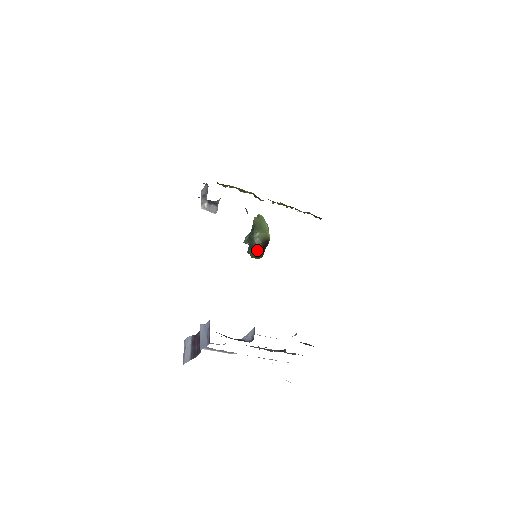
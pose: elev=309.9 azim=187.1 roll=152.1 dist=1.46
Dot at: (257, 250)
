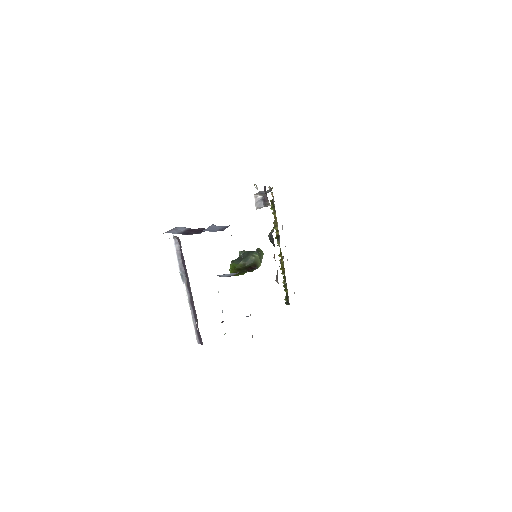
Dot at: (244, 264)
